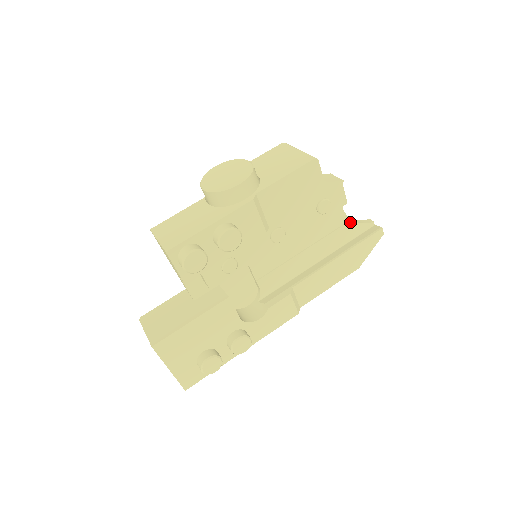
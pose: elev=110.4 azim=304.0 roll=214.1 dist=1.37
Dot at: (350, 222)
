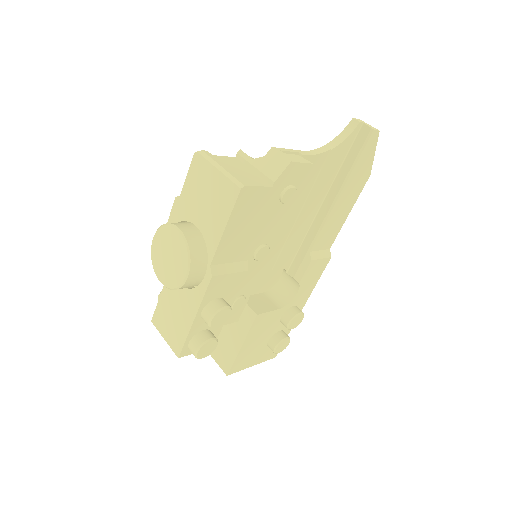
Dot at: (331, 153)
